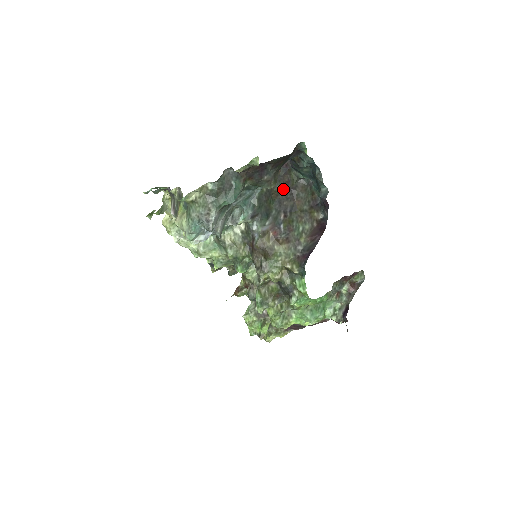
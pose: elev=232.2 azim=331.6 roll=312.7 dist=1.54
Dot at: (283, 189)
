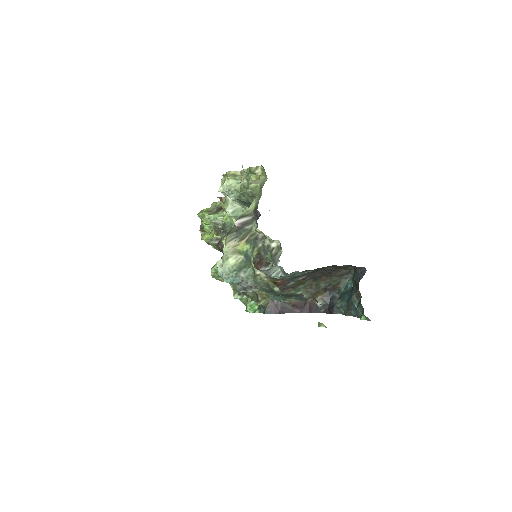
Dot at: (330, 268)
